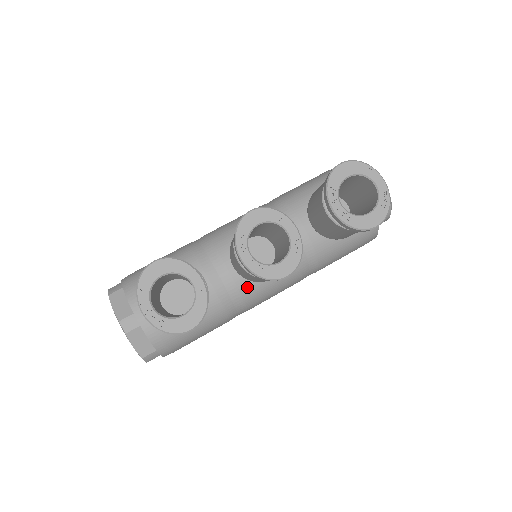
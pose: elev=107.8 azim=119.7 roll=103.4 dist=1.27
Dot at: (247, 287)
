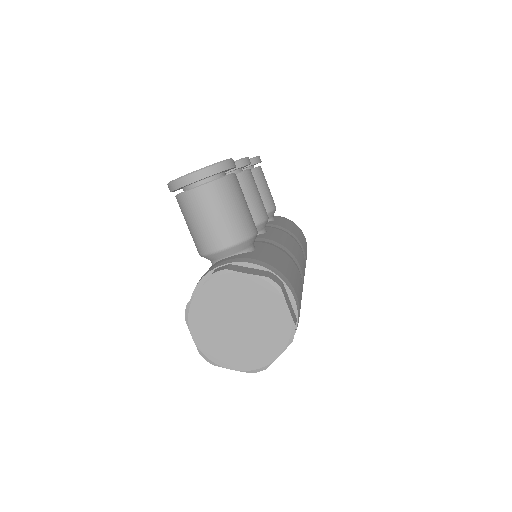
Dot at: (267, 237)
